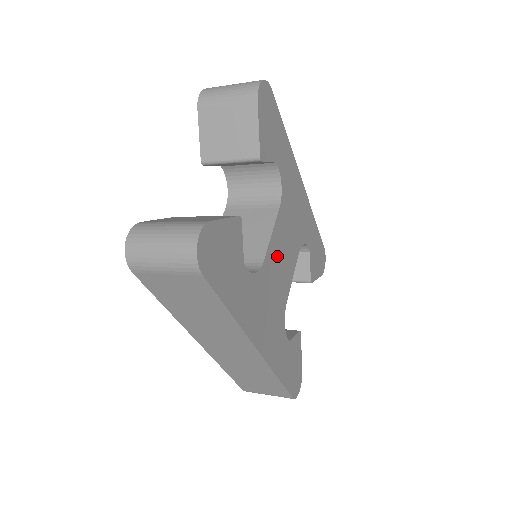
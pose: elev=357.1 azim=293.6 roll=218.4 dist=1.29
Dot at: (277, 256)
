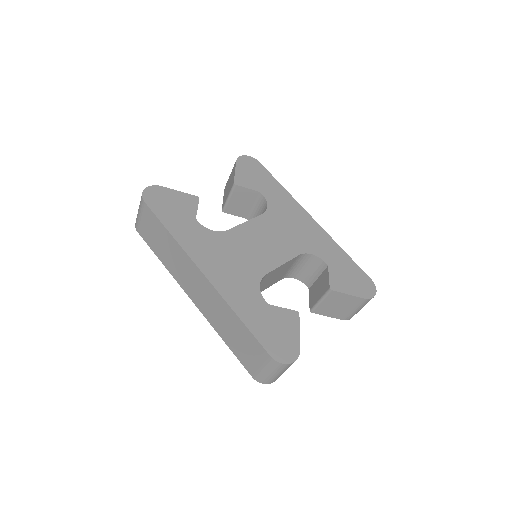
Dot at: (252, 238)
